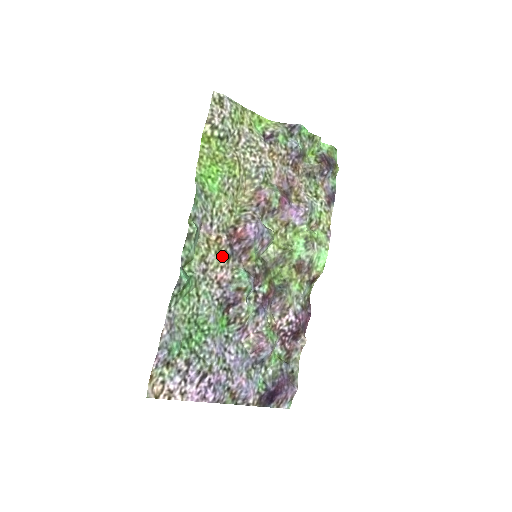
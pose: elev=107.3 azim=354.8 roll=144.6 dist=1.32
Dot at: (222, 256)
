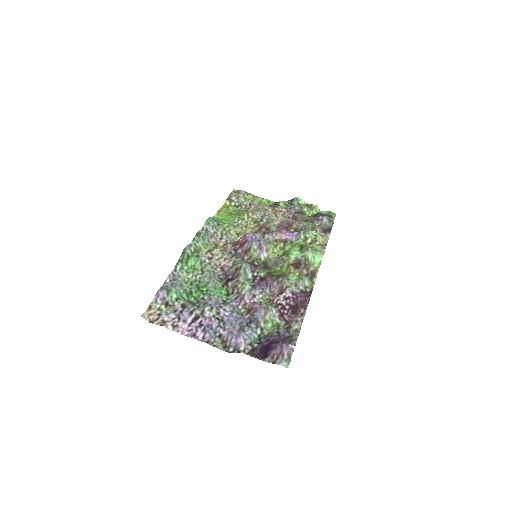
Dot at: (227, 254)
